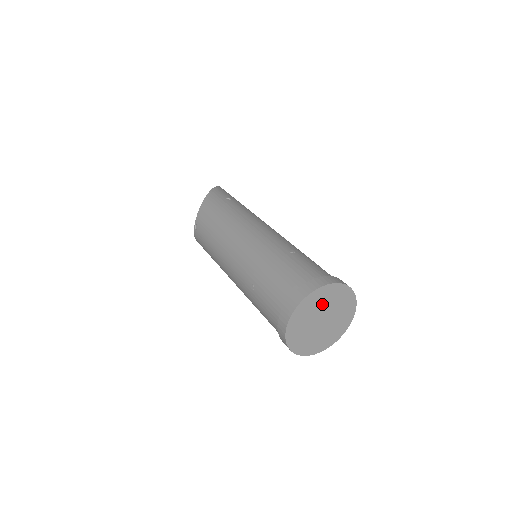
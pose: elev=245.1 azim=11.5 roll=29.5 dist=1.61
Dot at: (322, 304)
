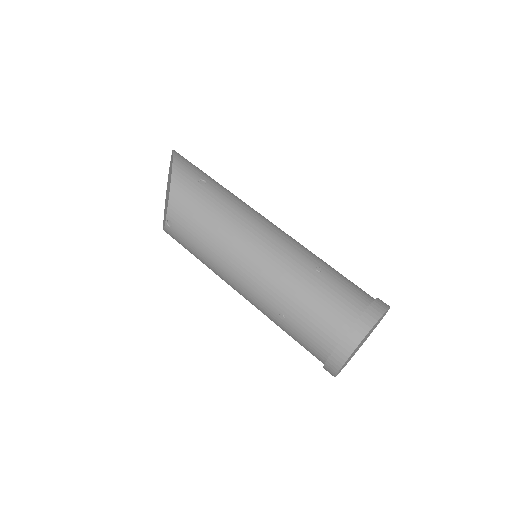
Dot at: occluded
